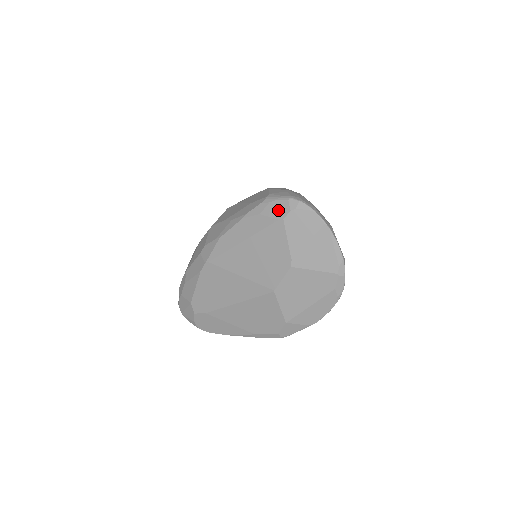
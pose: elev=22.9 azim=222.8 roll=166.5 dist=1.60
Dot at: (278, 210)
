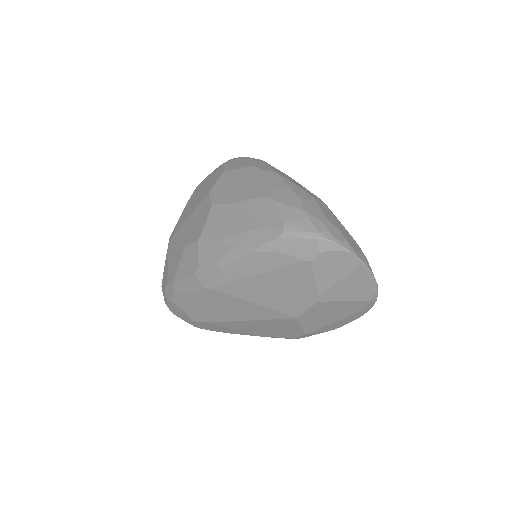
Dot at: (303, 250)
